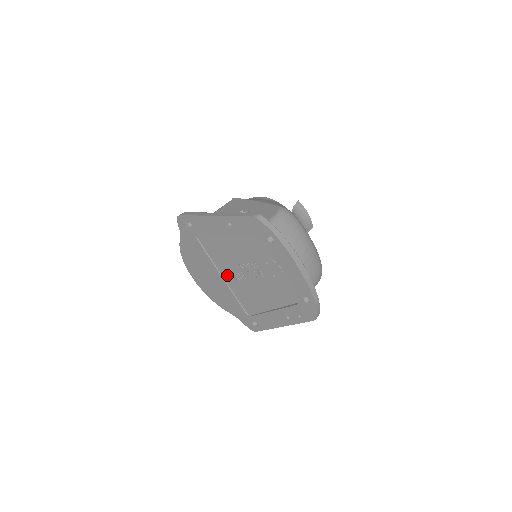
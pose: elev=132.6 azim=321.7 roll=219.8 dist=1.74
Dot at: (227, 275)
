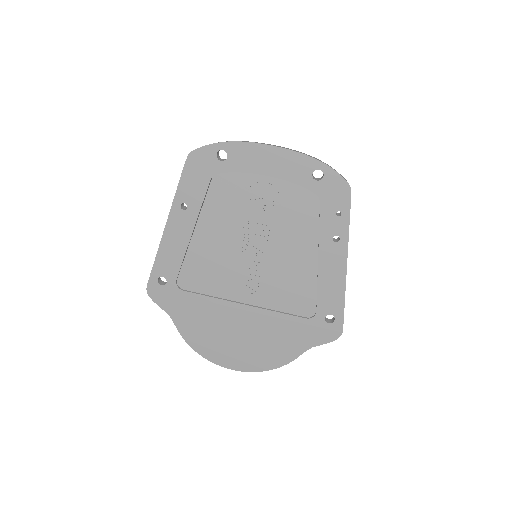
Dot at: (246, 293)
